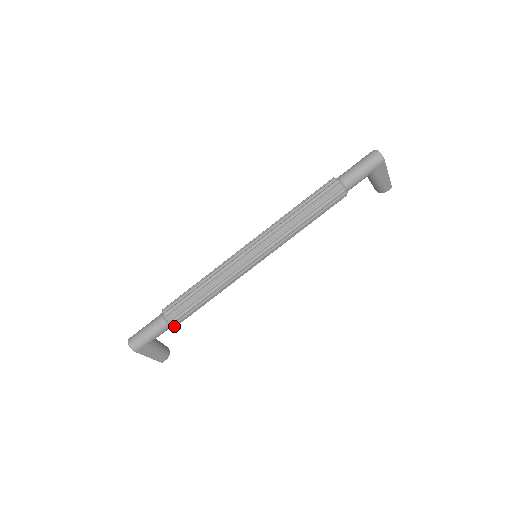
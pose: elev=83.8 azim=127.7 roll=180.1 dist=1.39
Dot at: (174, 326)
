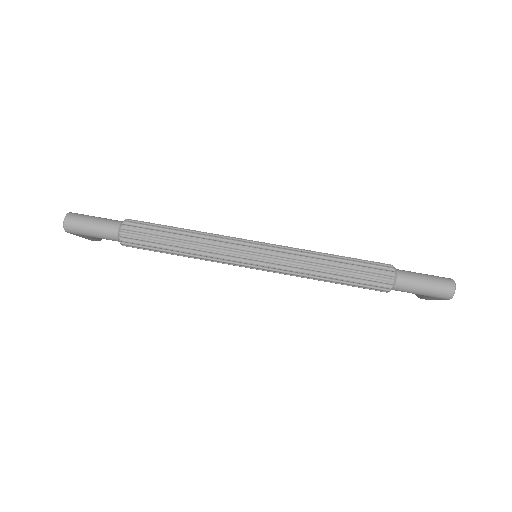
Dot at: occluded
